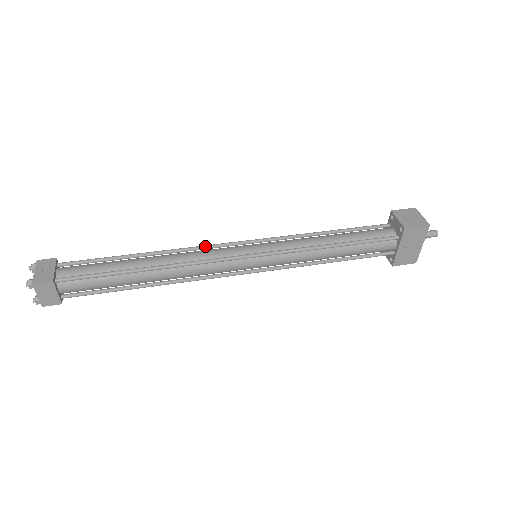
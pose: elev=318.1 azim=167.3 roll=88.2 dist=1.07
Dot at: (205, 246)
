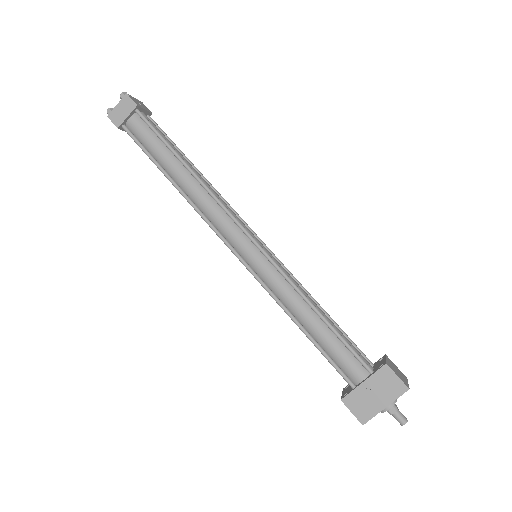
Dot at: occluded
